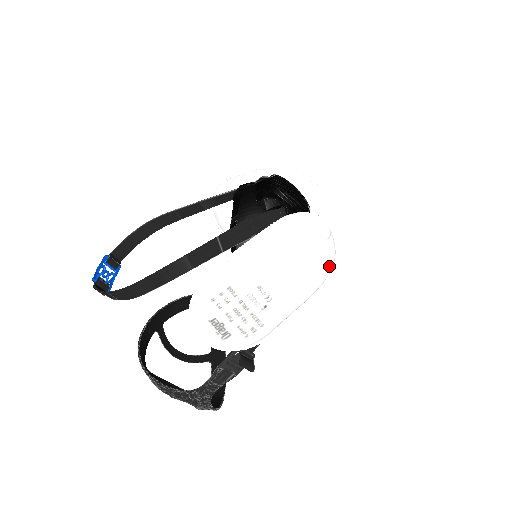
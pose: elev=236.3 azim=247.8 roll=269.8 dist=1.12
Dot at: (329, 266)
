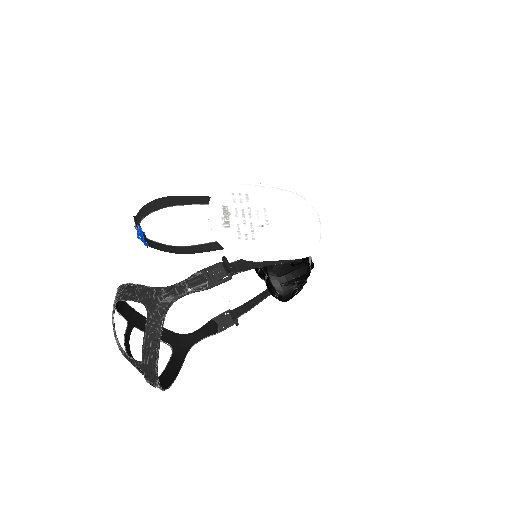
Dot at: (314, 240)
